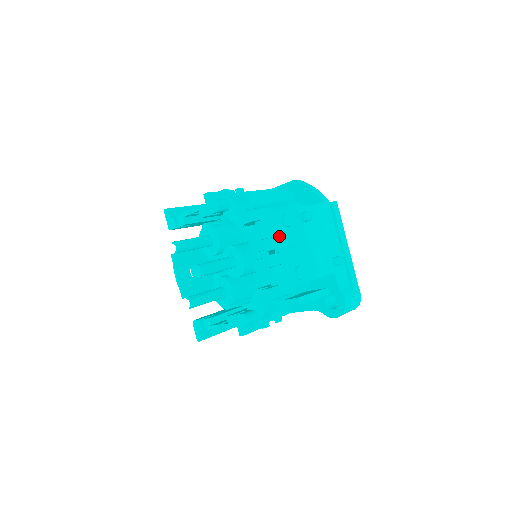
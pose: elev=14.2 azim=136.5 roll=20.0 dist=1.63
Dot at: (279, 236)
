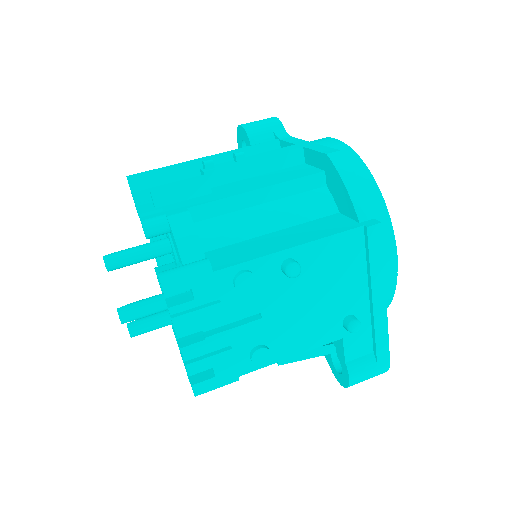
Dot at: (224, 308)
